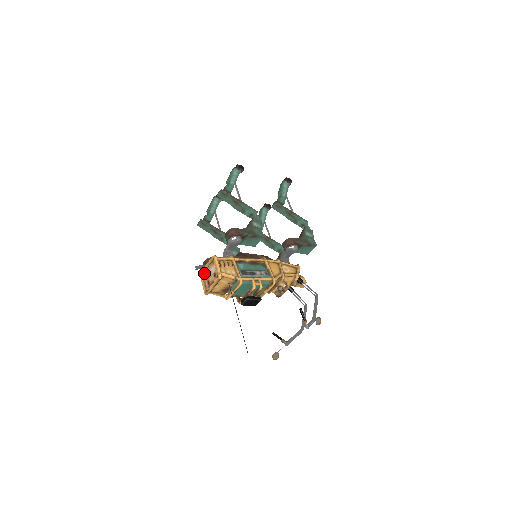
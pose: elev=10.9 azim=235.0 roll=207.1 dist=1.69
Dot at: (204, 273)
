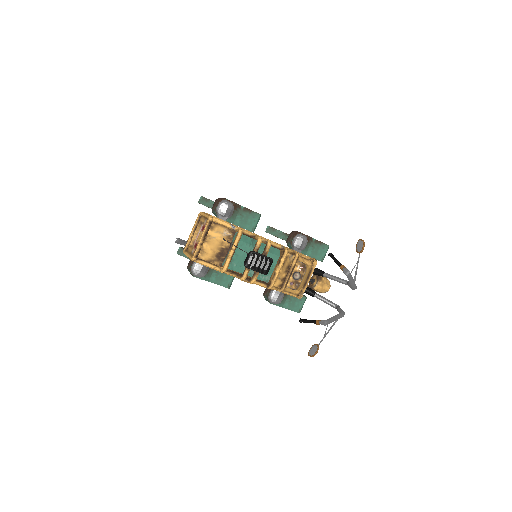
Dot at: (189, 246)
